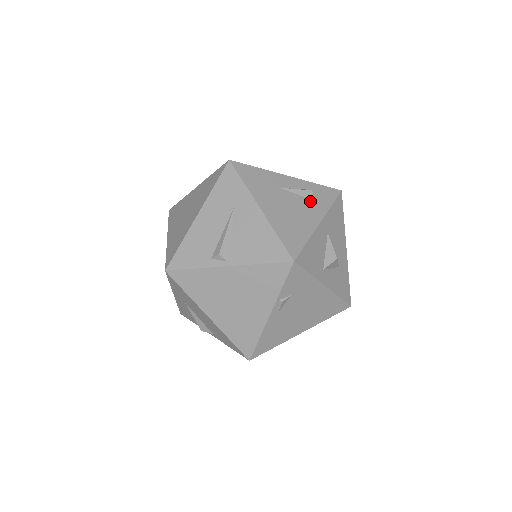
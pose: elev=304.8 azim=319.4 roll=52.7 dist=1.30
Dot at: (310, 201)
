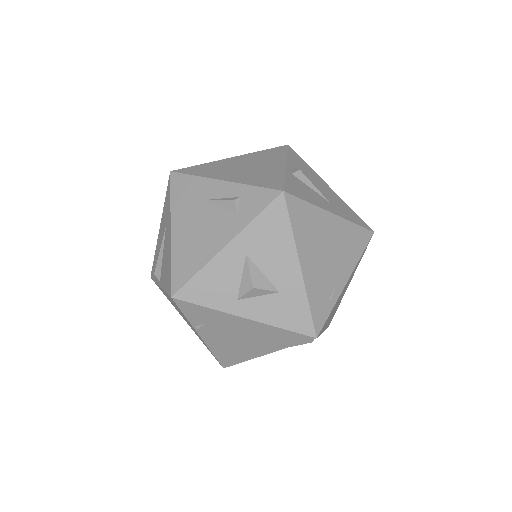
Dot at: (230, 214)
